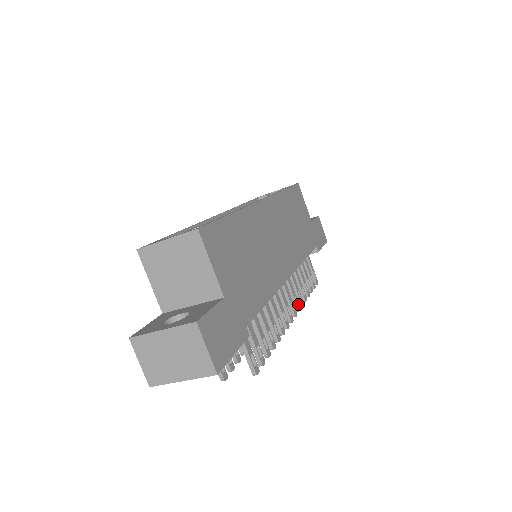
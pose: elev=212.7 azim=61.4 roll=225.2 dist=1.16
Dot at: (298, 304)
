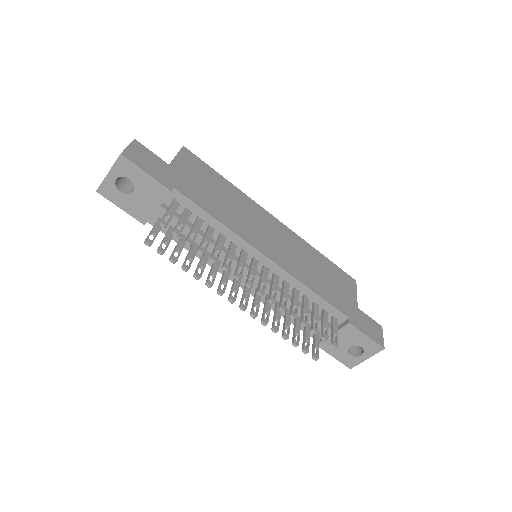
Dot at: (274, 298)
